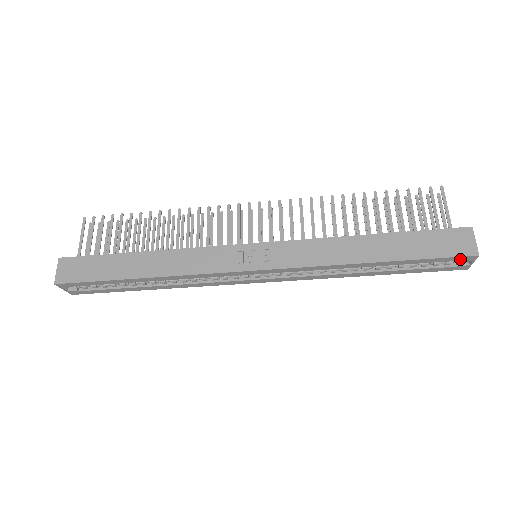
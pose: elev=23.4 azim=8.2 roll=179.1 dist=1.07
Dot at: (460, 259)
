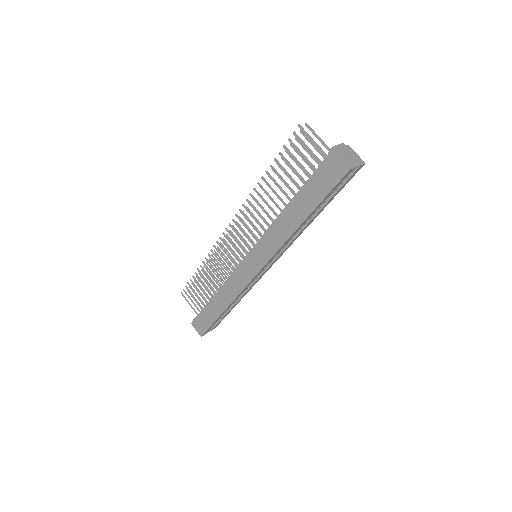
Dot at: (345, 177)
